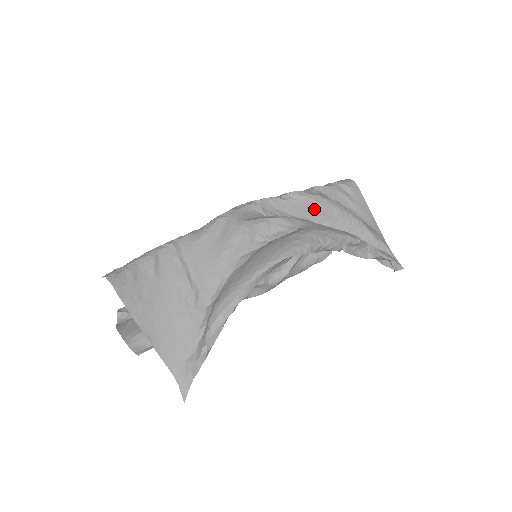
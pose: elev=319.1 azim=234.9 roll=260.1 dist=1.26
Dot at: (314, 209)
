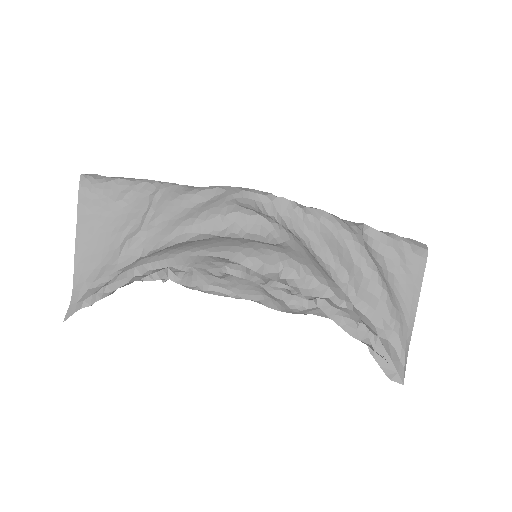
Dot at: (334, 243)
